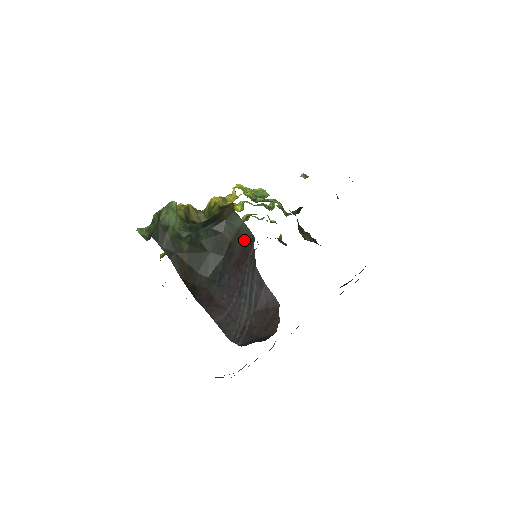
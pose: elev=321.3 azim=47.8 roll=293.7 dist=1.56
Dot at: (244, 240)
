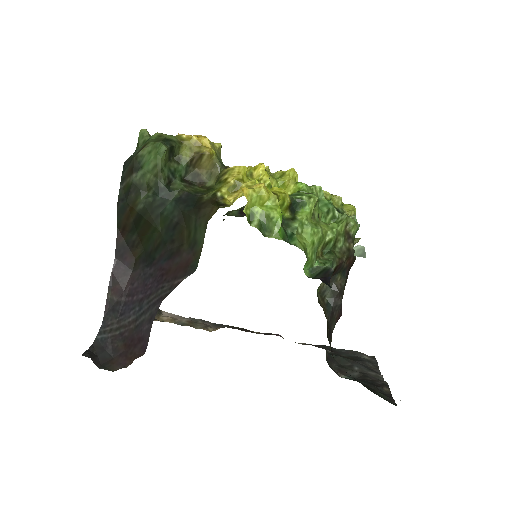
Dot at: (189, 260)
